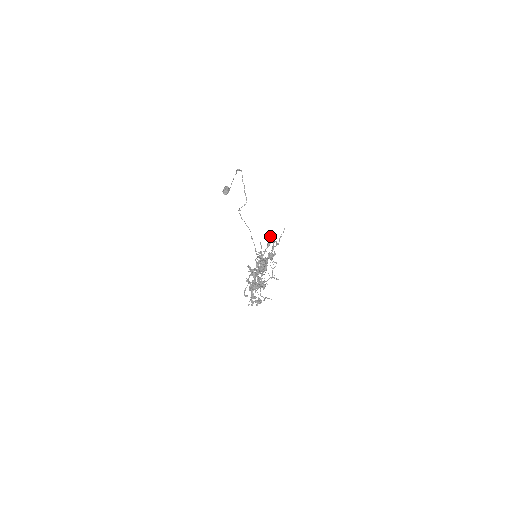
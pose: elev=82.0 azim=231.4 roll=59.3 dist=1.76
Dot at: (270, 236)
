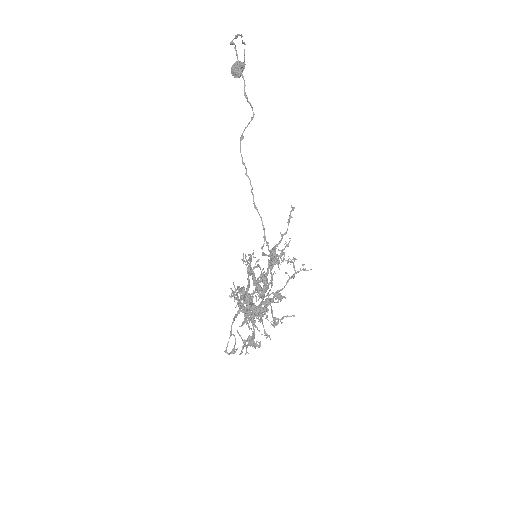
Dot at: (246, 261)
